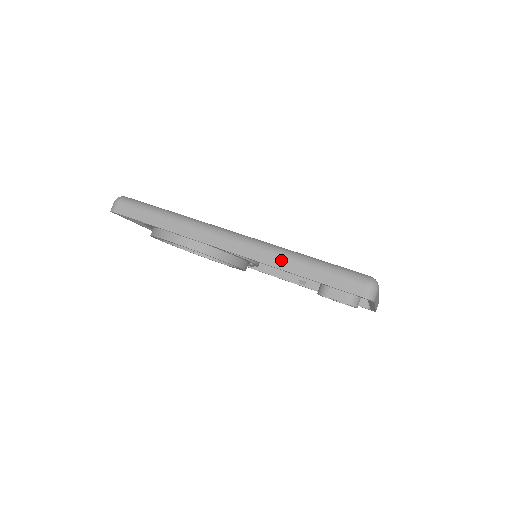
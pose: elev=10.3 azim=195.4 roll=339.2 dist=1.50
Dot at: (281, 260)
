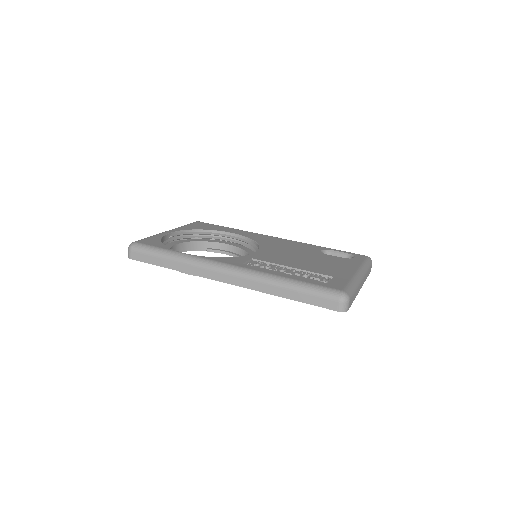
Dot at: (268, 287)
